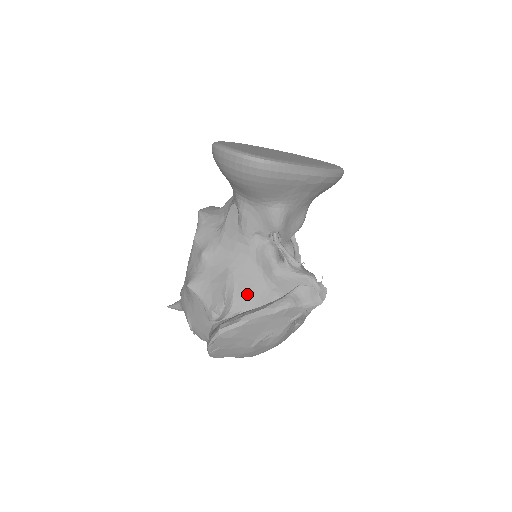
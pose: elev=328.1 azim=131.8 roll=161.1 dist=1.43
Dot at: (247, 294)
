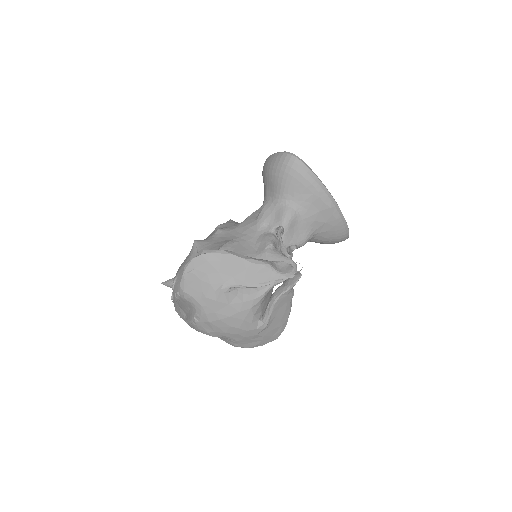
Dot at: occluded
